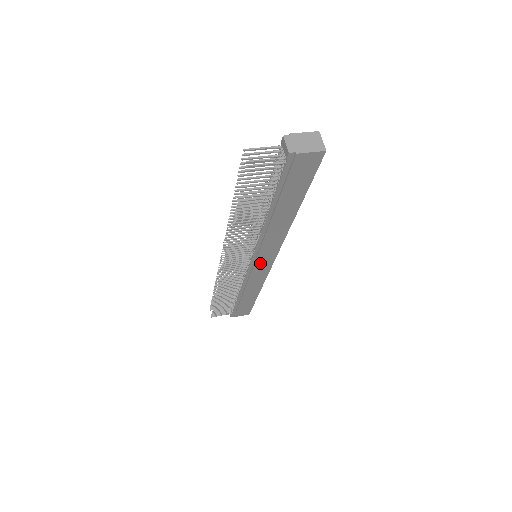
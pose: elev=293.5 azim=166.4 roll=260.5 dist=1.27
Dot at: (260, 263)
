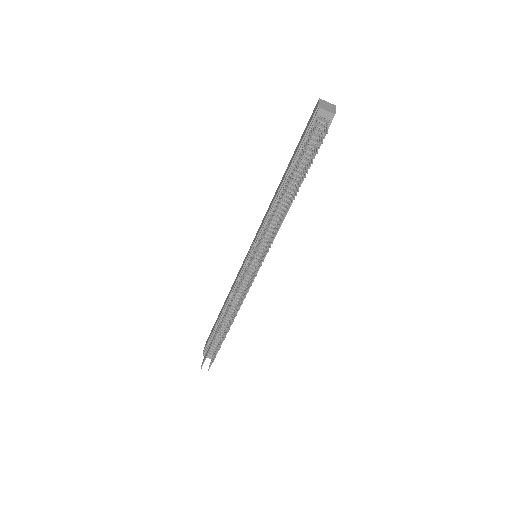
Dot at: occluded
